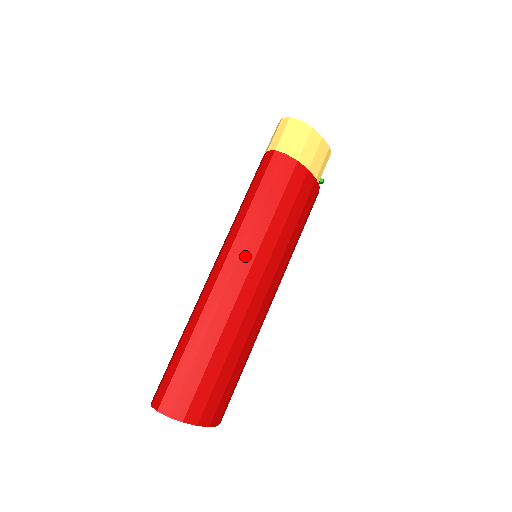
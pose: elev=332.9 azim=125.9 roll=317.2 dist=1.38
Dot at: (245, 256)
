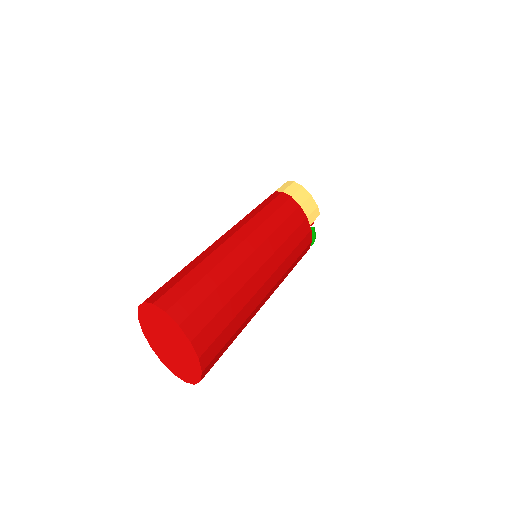
Dot at: (245, 228)
